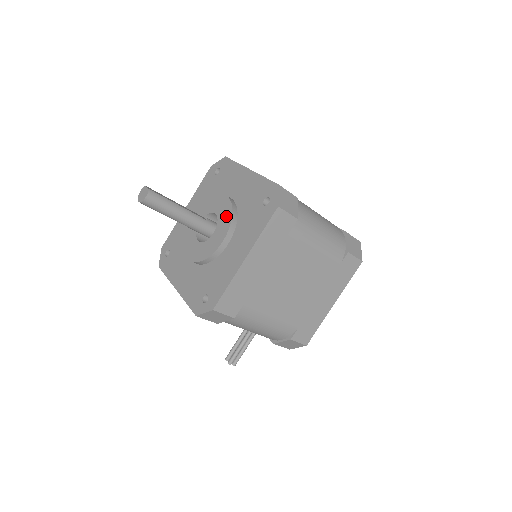
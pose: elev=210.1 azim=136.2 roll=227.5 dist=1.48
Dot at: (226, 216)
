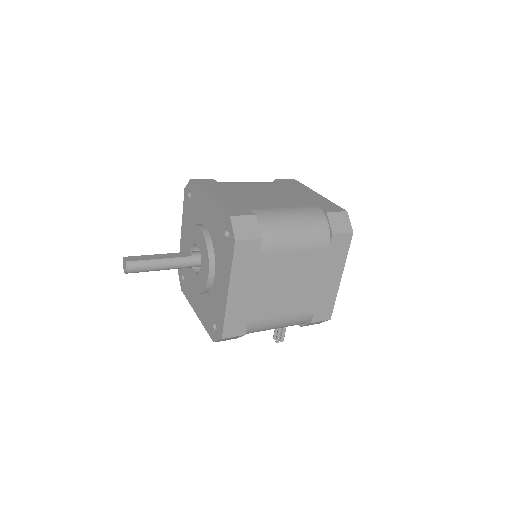
Dot at: (204, 250)
